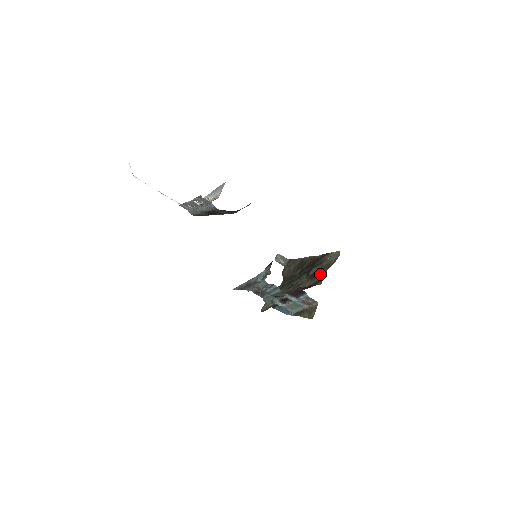
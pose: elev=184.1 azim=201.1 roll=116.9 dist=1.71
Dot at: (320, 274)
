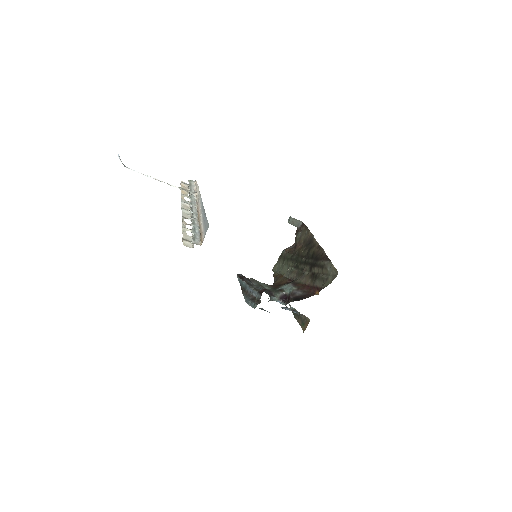
Dot at: (318, 282)
